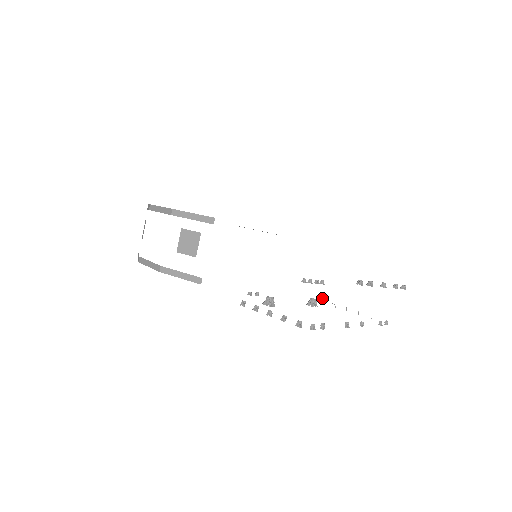
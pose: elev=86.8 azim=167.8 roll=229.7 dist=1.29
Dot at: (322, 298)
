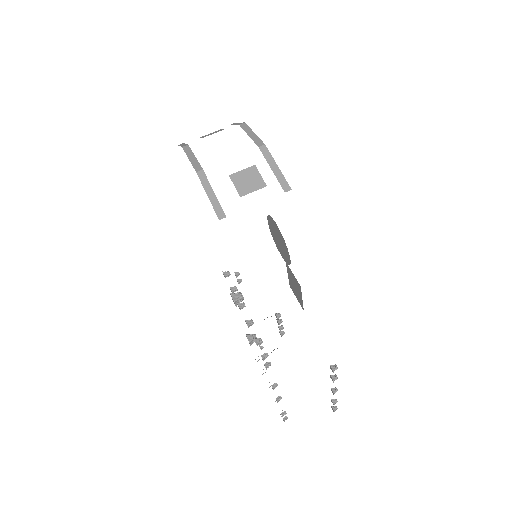
Dot at: (259, 344)
